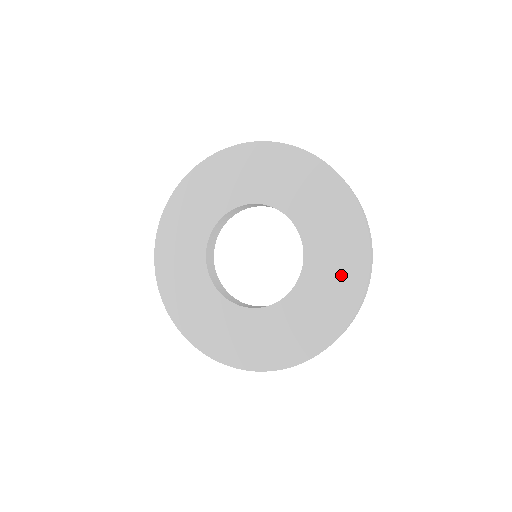
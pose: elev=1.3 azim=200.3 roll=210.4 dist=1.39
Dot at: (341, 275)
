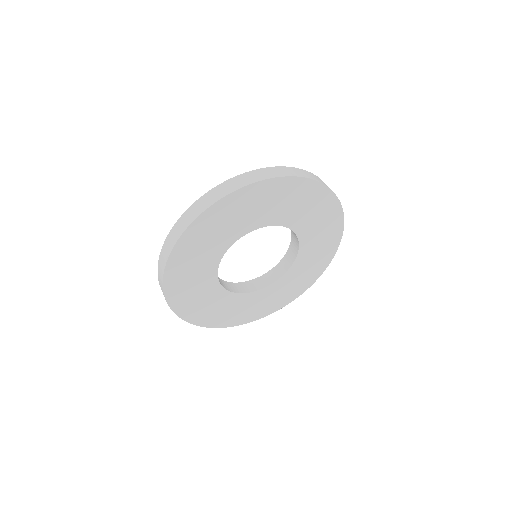
Dot at: (326, 232)
